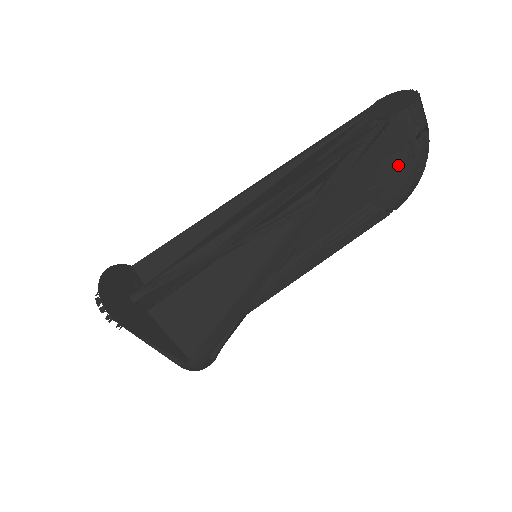
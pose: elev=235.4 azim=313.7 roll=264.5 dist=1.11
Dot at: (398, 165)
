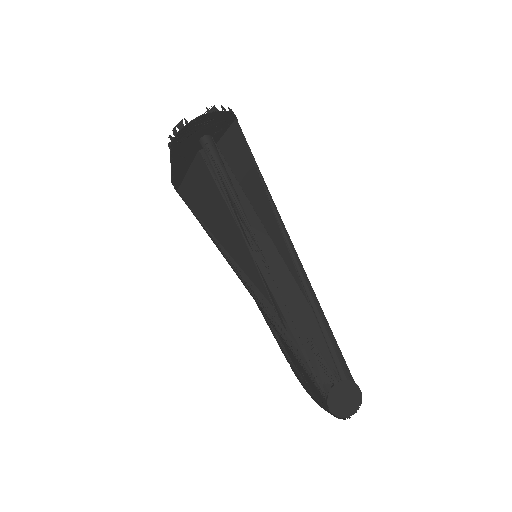
Dot at: (309, 389)
